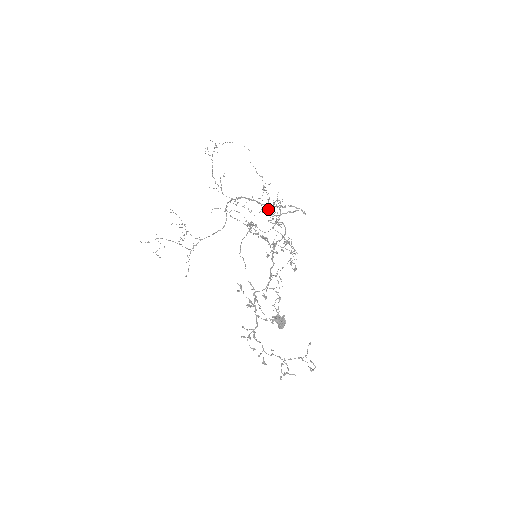
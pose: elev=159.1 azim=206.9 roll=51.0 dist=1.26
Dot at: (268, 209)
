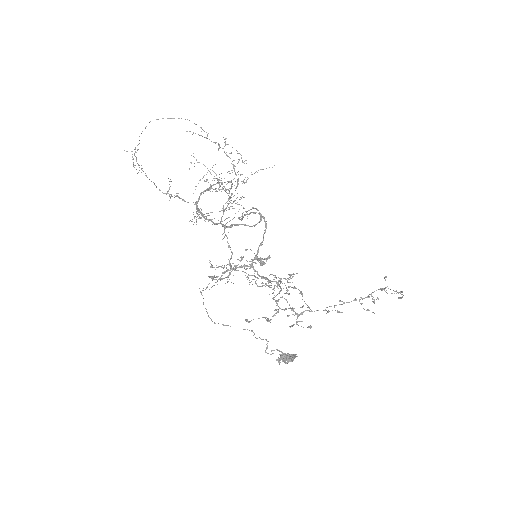
Dot at: (225, 219)
